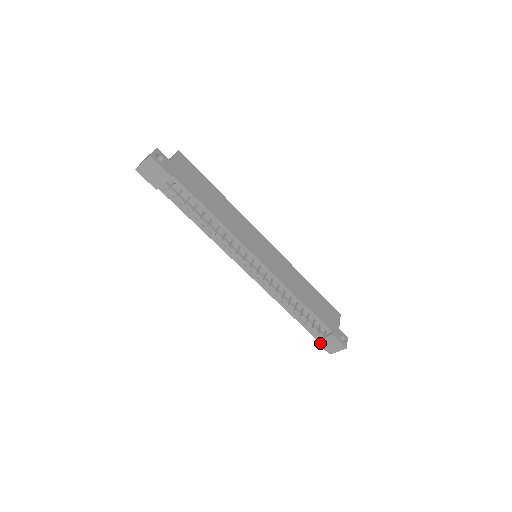
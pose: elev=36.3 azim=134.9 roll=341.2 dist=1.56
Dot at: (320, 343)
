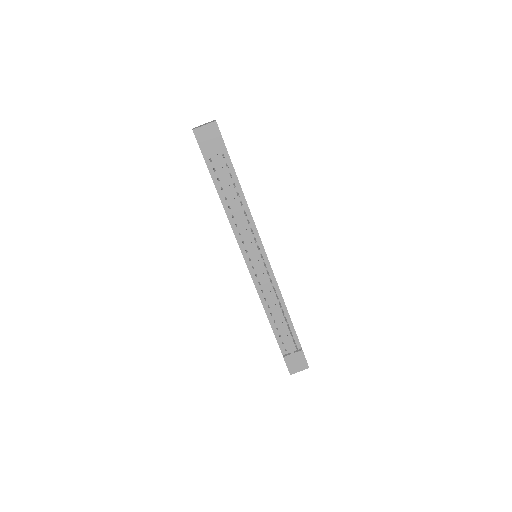
Dot at: (286, 360)
